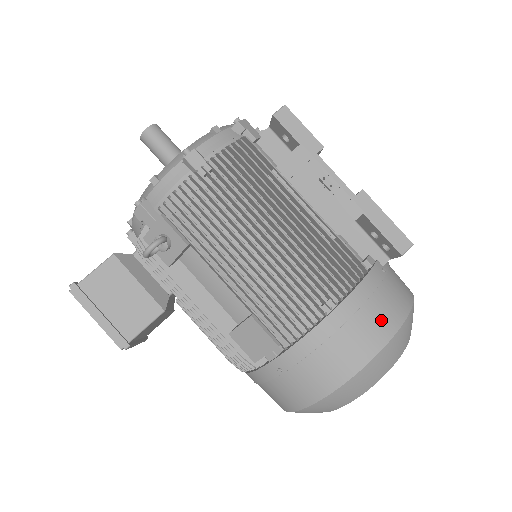
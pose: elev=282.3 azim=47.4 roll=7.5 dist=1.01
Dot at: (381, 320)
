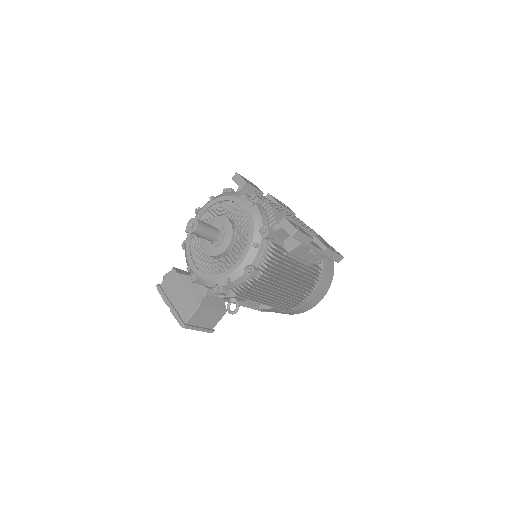
Dot at: (326, 286)
